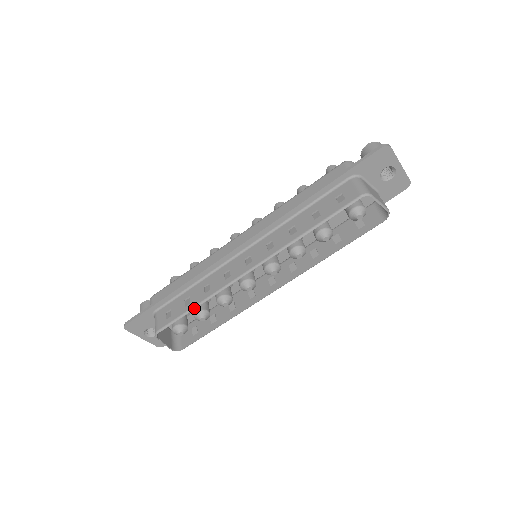
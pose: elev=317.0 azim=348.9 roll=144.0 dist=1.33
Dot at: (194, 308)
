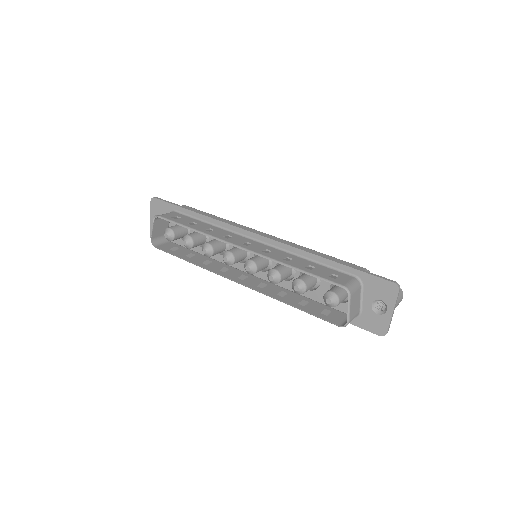
Dot at: (190, 228)
